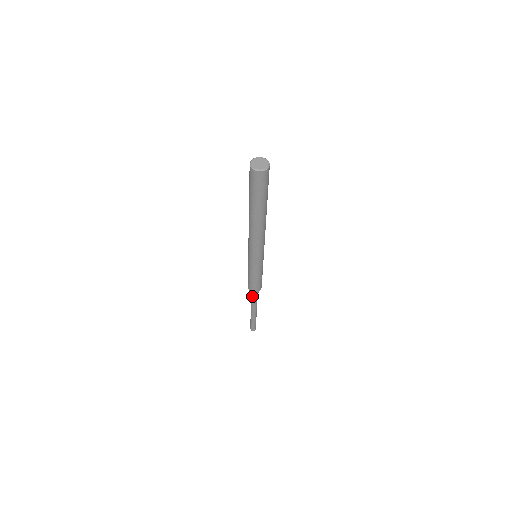
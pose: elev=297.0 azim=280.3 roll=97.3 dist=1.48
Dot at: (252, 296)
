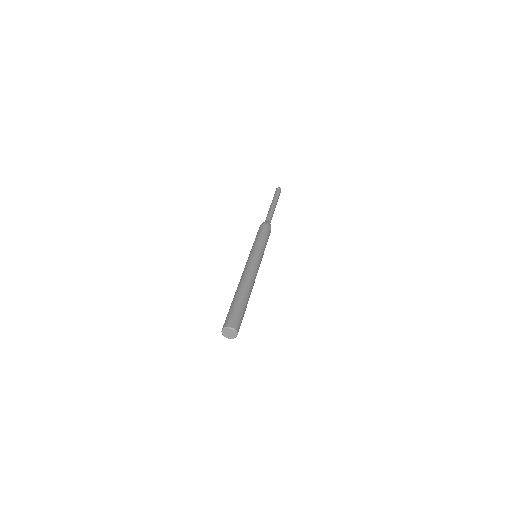
Dot at: occluded
